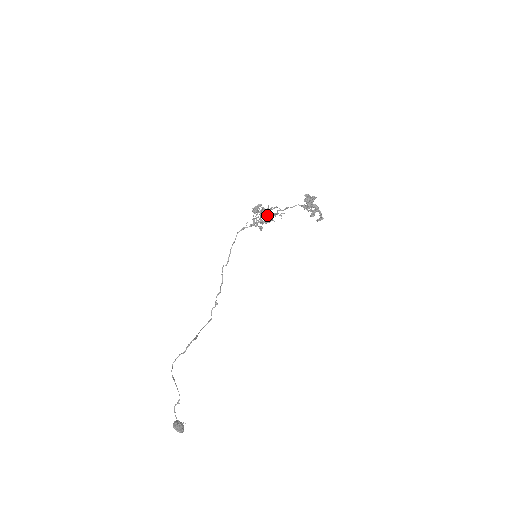
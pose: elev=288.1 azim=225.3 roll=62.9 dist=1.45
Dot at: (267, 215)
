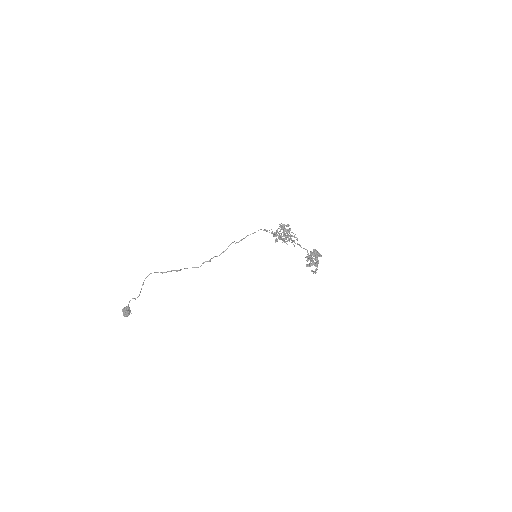
Dot at: occluded
